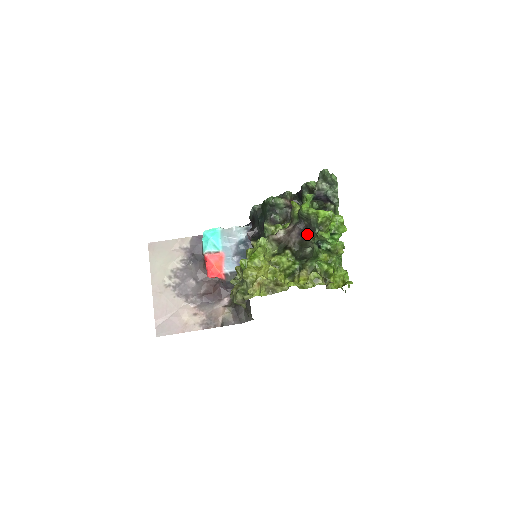
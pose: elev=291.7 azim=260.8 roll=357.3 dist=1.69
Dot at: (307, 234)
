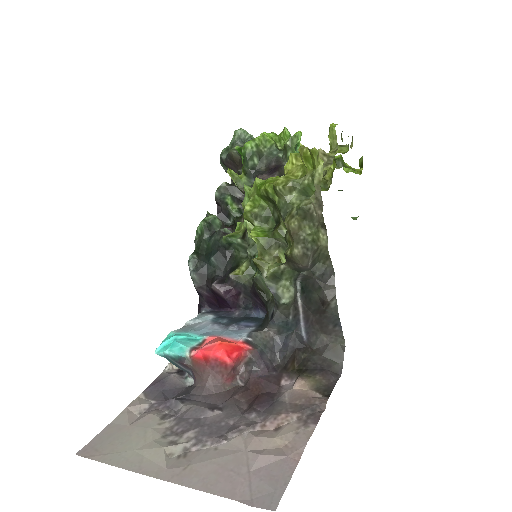
Dot at: (277, 167)
